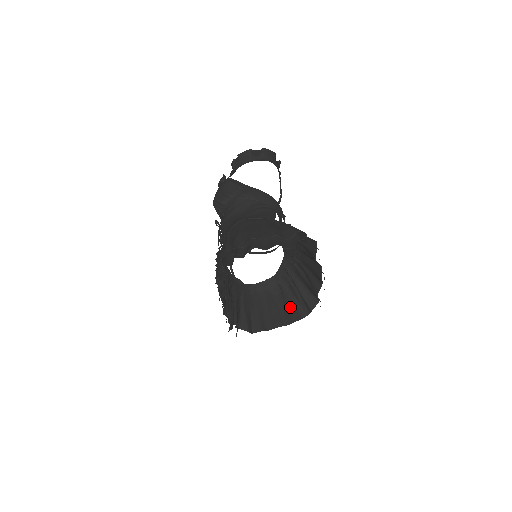
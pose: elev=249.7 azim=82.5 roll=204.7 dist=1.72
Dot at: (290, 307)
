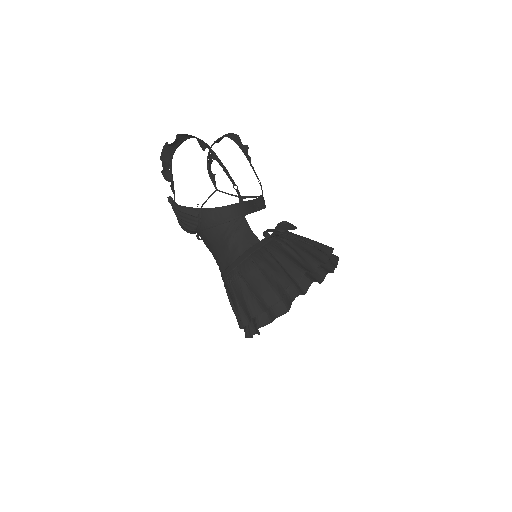
Dot at: occluded
